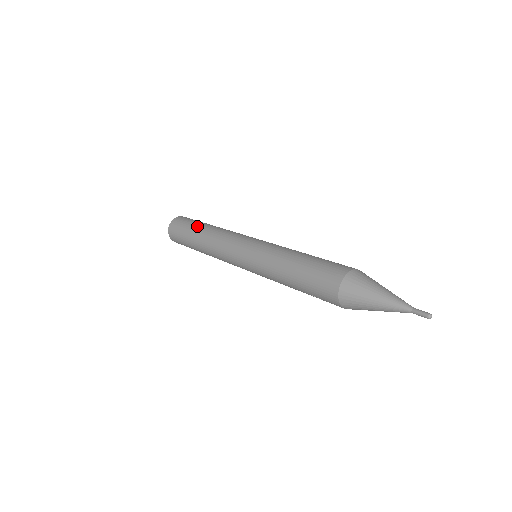
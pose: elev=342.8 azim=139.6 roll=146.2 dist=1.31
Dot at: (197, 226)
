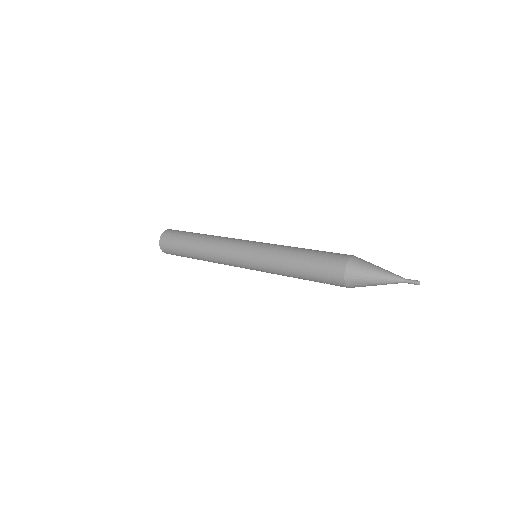
Dot at: (189, 239)
